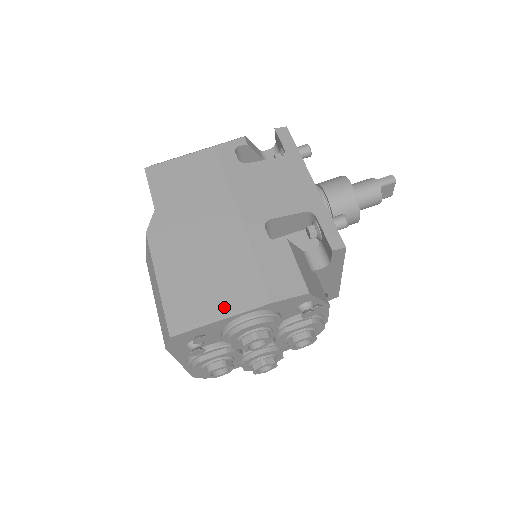
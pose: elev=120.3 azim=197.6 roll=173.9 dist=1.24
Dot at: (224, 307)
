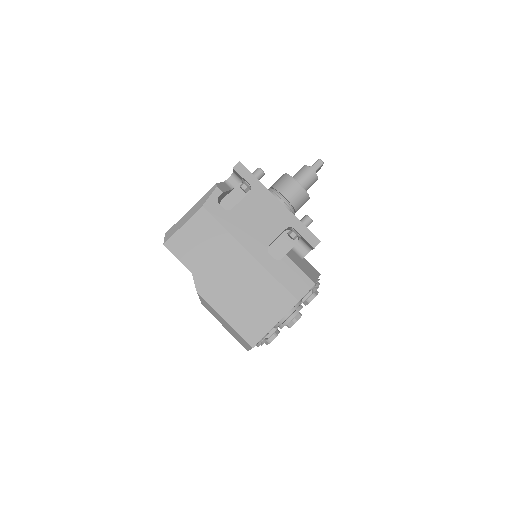
Dot at: (273, 317)
